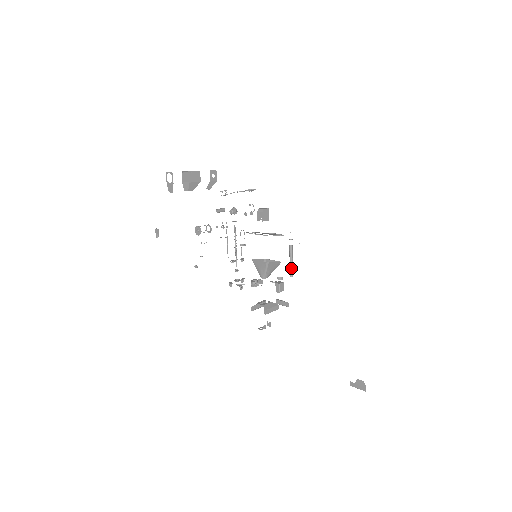
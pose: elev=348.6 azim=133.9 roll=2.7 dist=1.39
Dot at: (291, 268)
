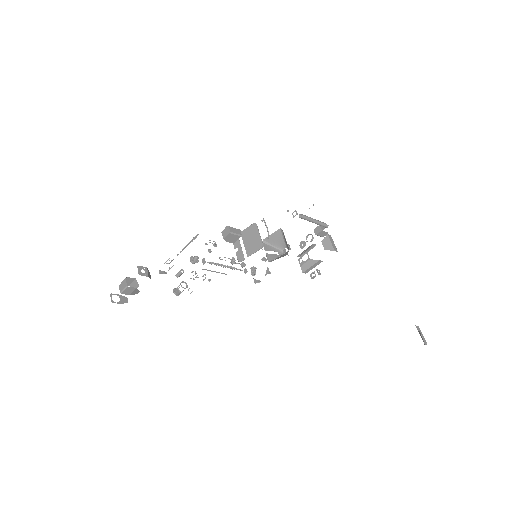
Dot at: occluded
